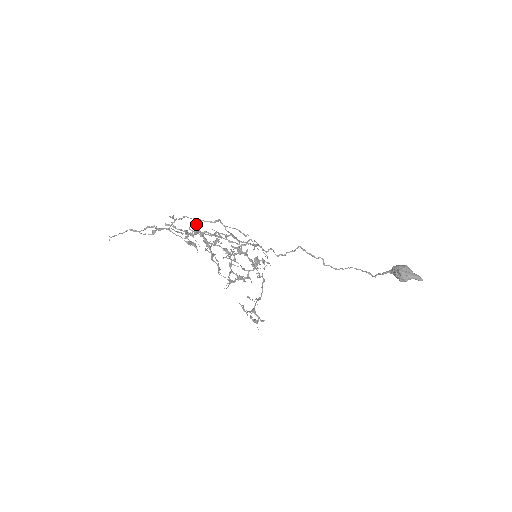
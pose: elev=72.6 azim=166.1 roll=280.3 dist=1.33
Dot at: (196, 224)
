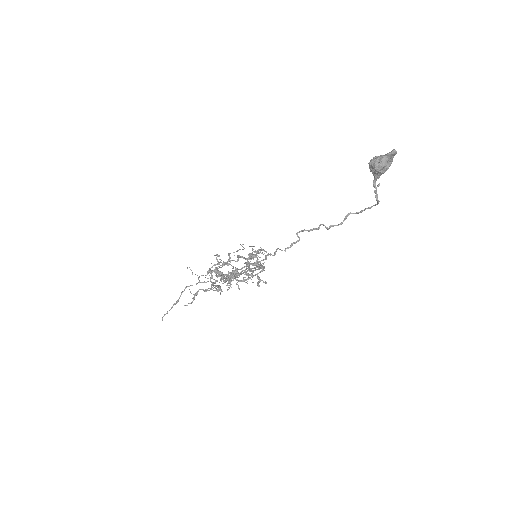
Dot at: occluded
